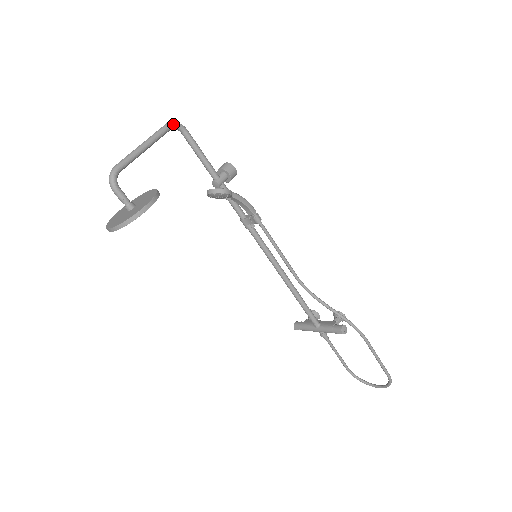
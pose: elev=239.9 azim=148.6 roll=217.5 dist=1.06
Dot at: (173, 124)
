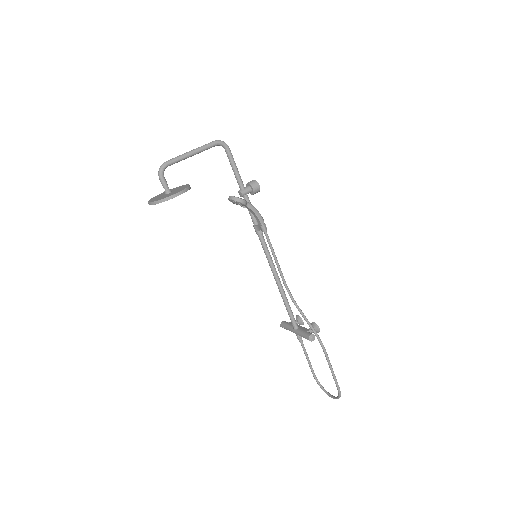
Dot at: (219, 142)
